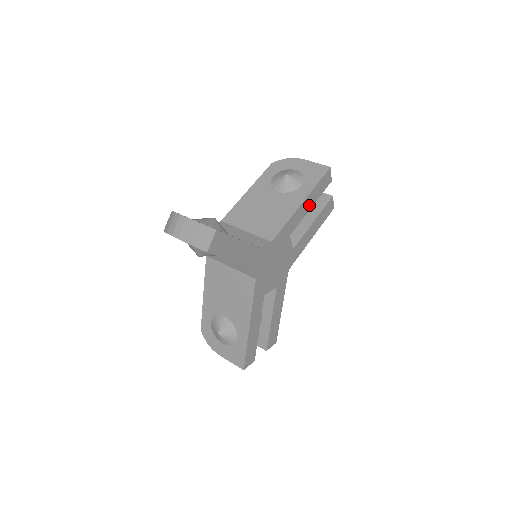
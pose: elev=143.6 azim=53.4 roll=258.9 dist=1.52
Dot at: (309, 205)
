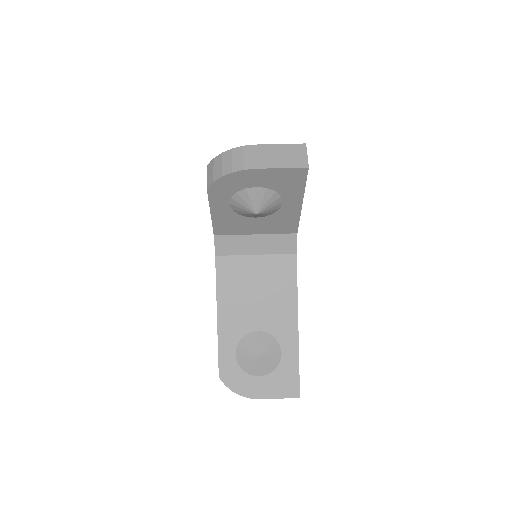
Dot at: occluded
